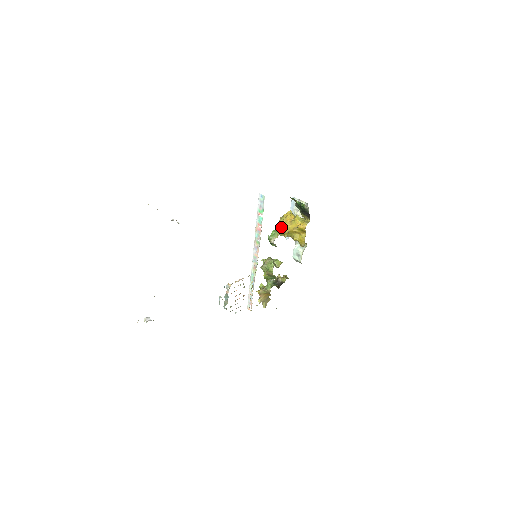
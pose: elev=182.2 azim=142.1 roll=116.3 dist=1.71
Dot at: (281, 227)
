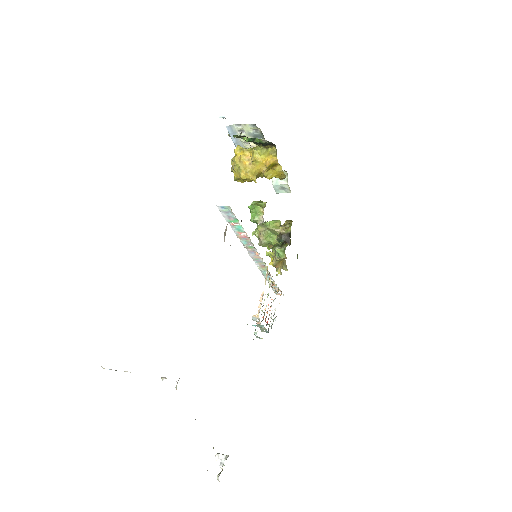
Dot at: (243, 178)
